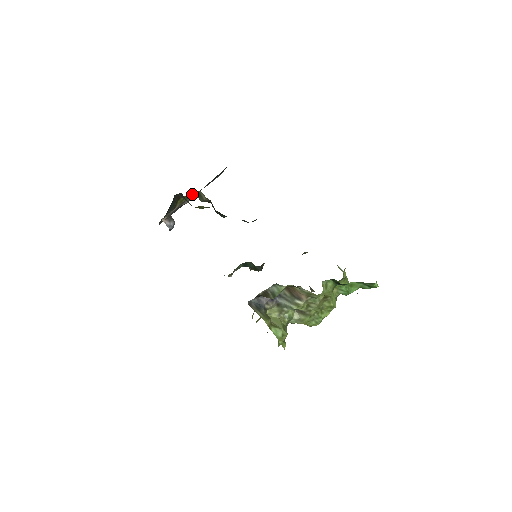
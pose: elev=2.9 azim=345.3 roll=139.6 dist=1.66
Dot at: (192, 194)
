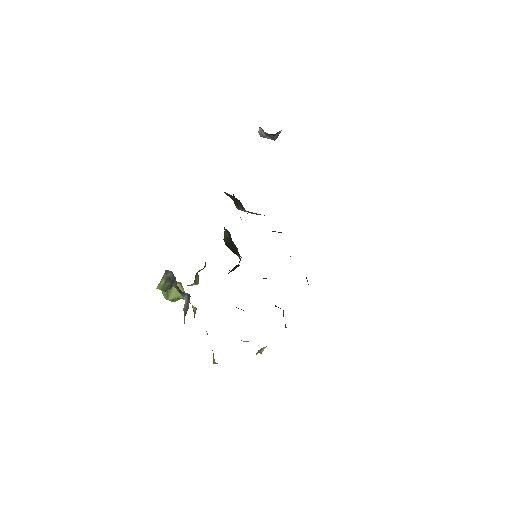
Dot at: occluded
